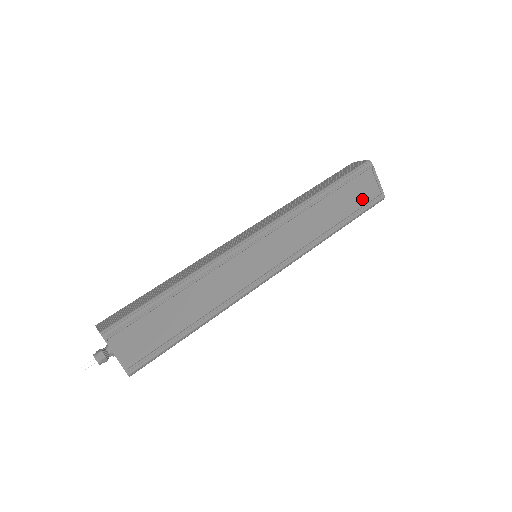
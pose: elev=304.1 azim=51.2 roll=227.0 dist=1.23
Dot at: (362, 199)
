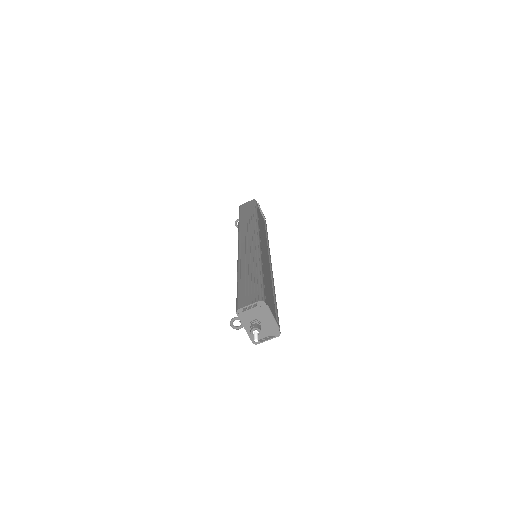
Dot at: (263, 222)
